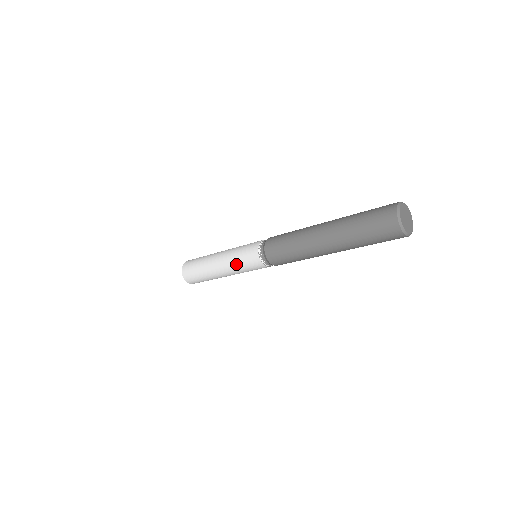
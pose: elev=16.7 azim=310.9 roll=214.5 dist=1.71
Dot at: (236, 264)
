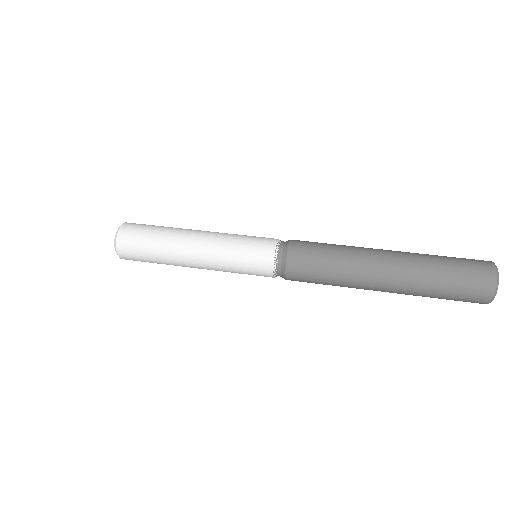
Dot at: (228, 264)
